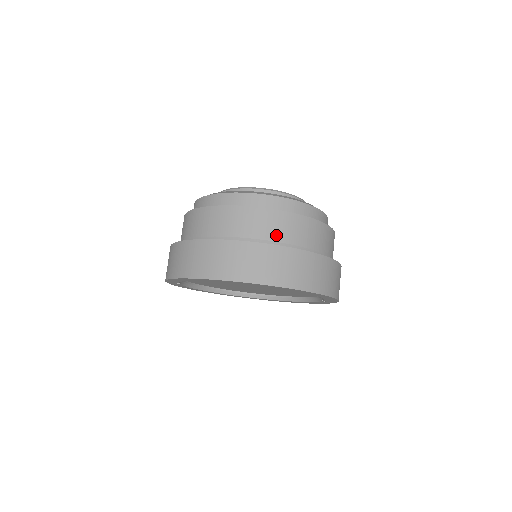
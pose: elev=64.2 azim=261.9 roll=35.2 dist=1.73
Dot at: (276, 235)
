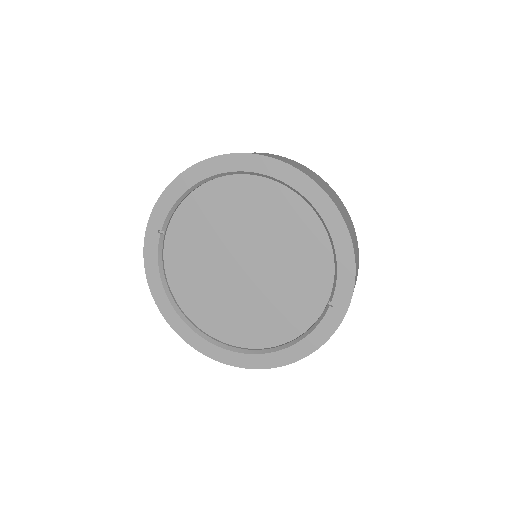
Dot at: occluded
